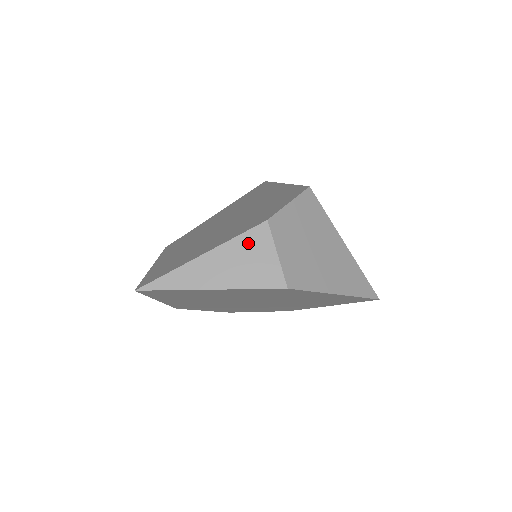
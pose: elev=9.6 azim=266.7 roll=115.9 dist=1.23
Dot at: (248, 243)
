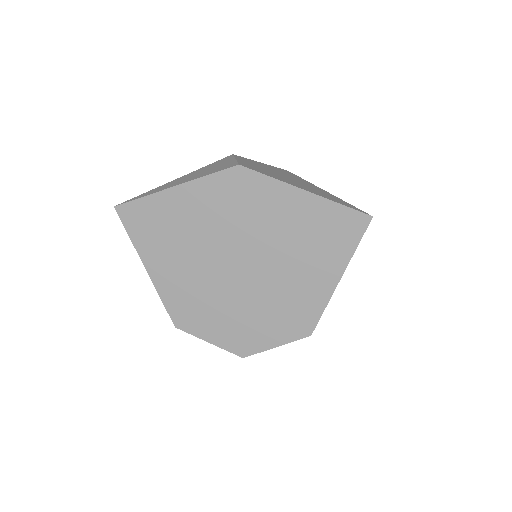
Dot at: (214, 164)
